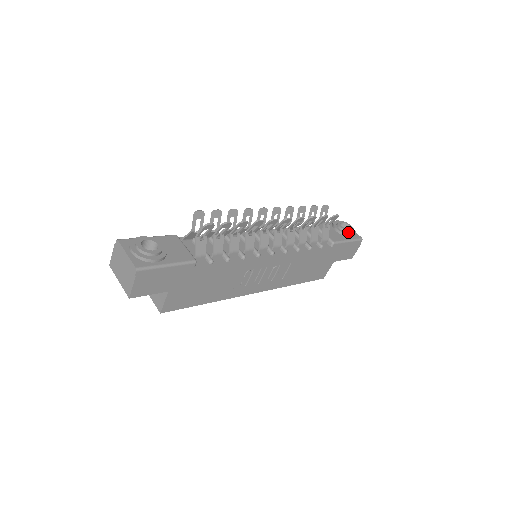
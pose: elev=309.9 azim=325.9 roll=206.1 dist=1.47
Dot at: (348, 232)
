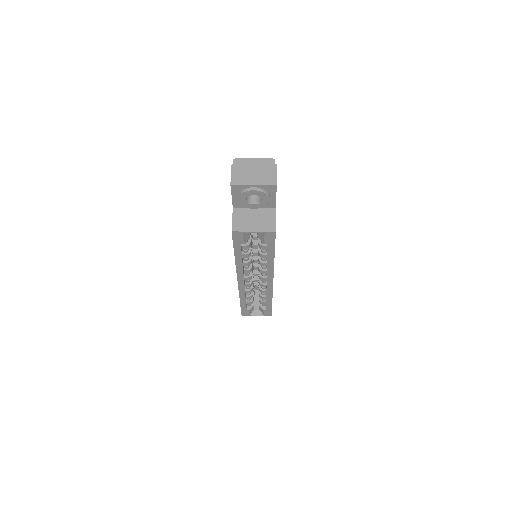
Dot at: occluded
